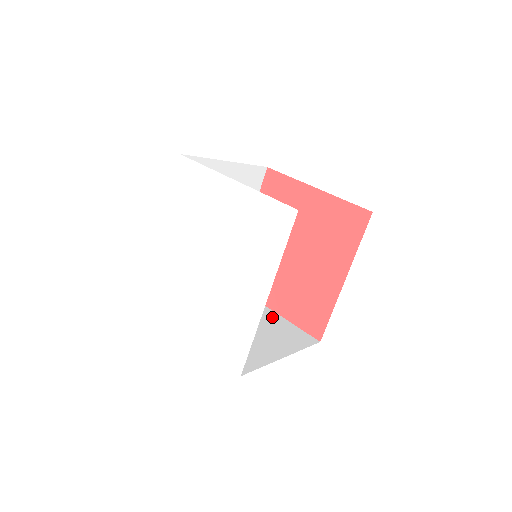
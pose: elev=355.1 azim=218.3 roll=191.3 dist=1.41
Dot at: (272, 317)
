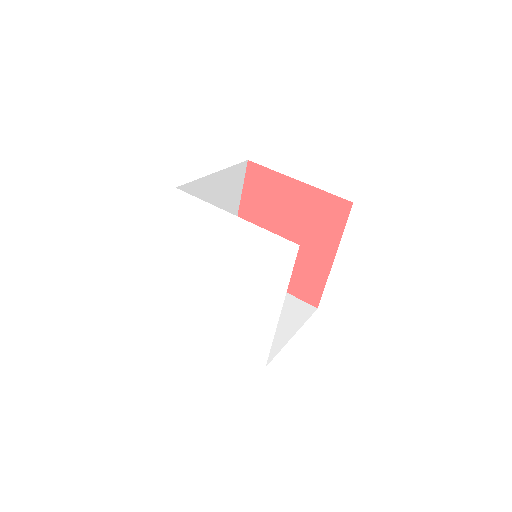
Dot at: occluded
